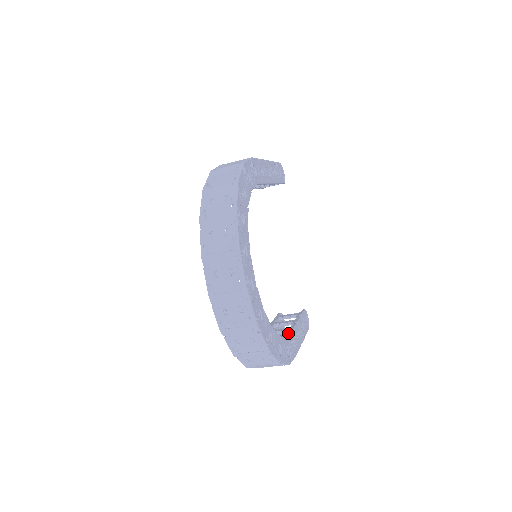
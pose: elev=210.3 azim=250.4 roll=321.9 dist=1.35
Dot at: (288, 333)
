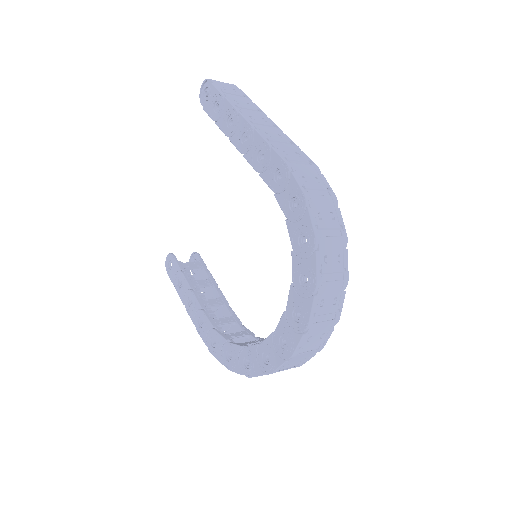
Dot at: (234, 313)
